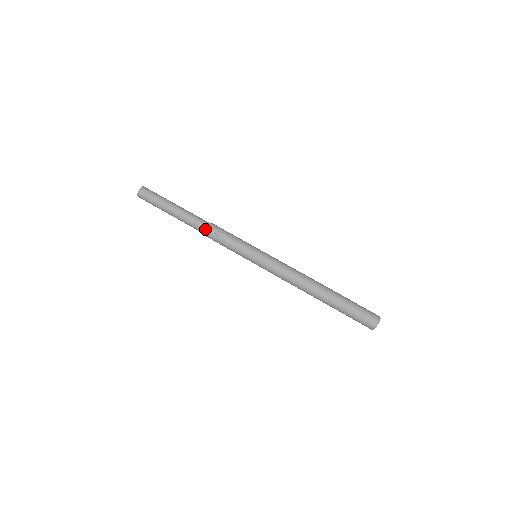
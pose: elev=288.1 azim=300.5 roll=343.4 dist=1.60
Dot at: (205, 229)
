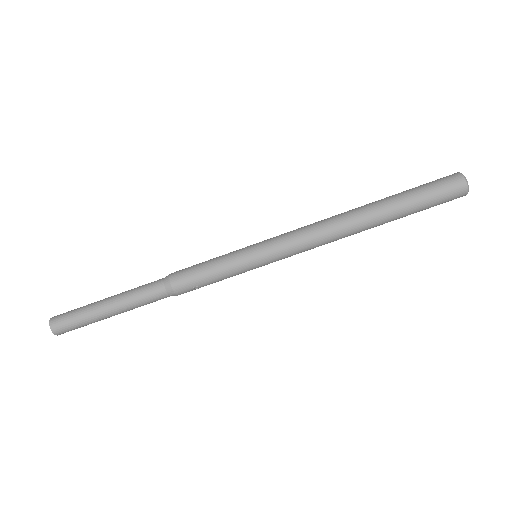
Dot at: occluded
